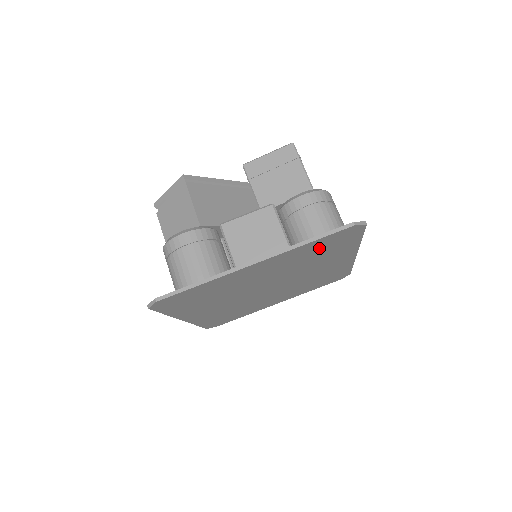
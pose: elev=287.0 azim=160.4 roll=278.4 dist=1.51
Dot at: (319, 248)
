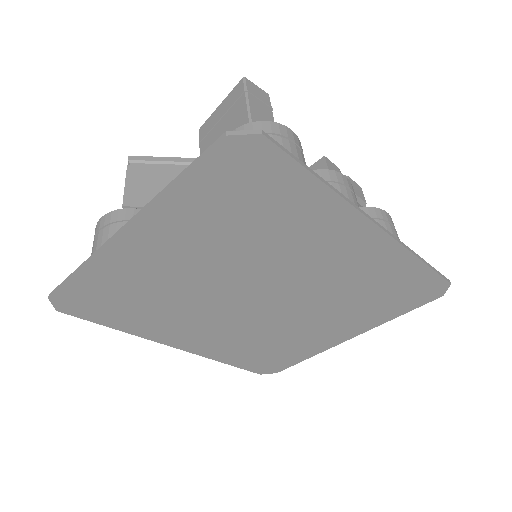
Dot at: (228, 201)
